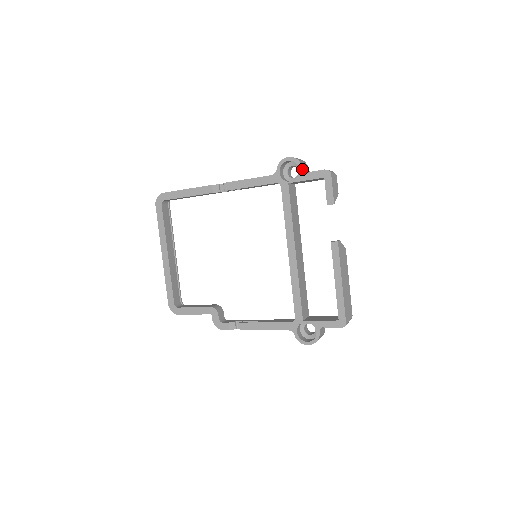
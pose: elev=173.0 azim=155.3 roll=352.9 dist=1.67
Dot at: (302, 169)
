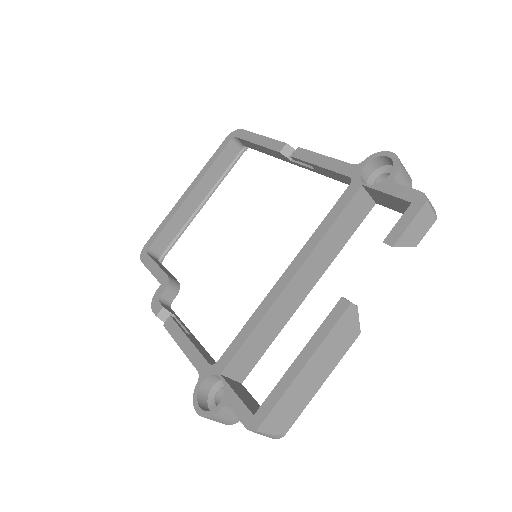
Dot at: (394, 175)
